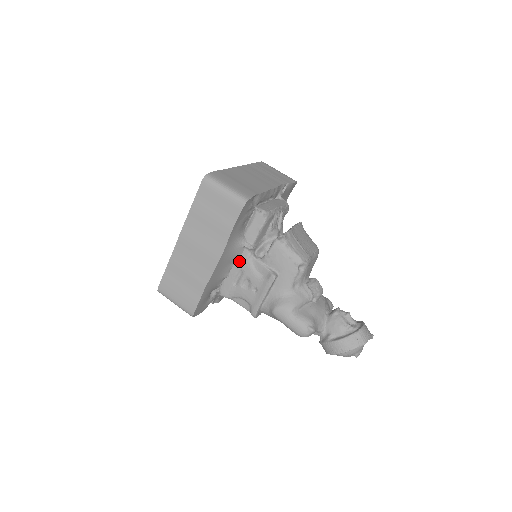
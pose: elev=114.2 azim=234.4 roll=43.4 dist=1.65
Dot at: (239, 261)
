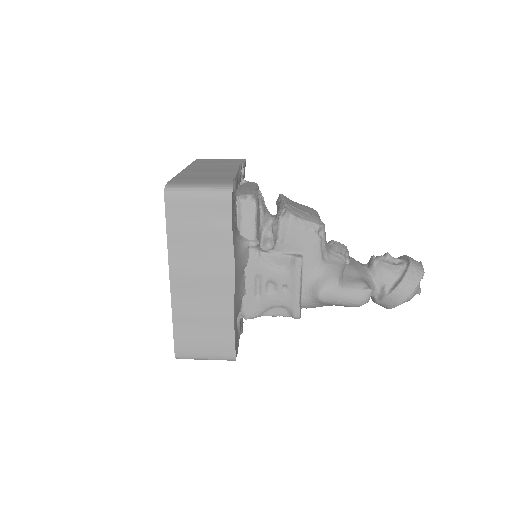
Dot at: (250, 267)
